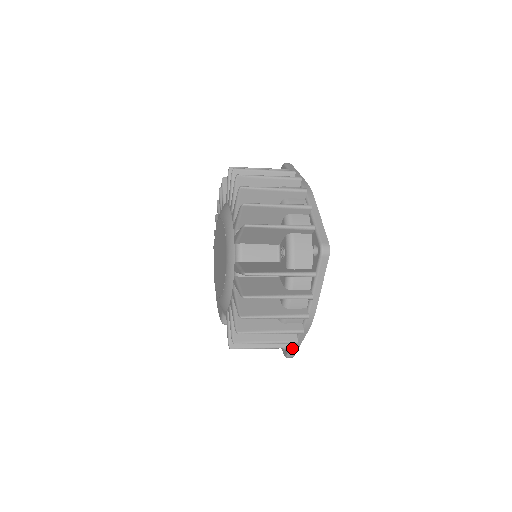
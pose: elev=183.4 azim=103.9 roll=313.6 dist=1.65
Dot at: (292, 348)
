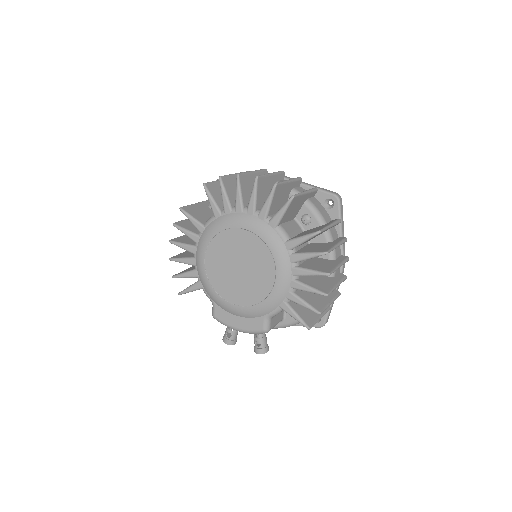
Dot at: (330, 309)
